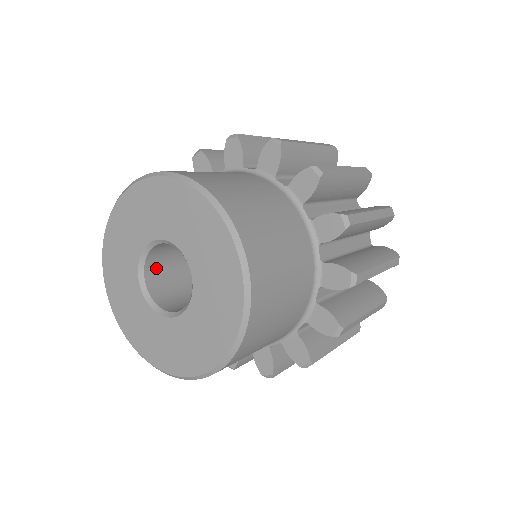
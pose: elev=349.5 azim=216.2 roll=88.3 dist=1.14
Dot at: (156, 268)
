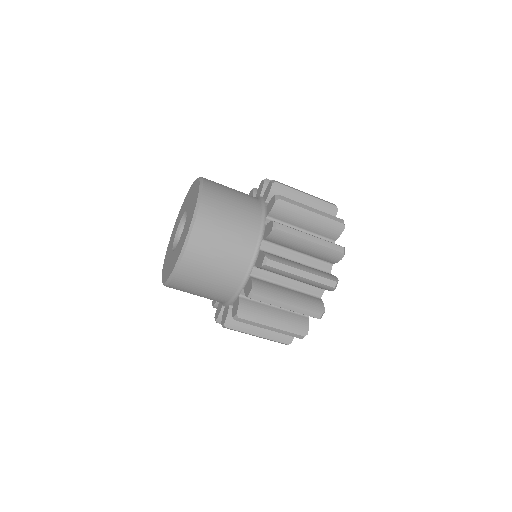
Dot at: occluded
